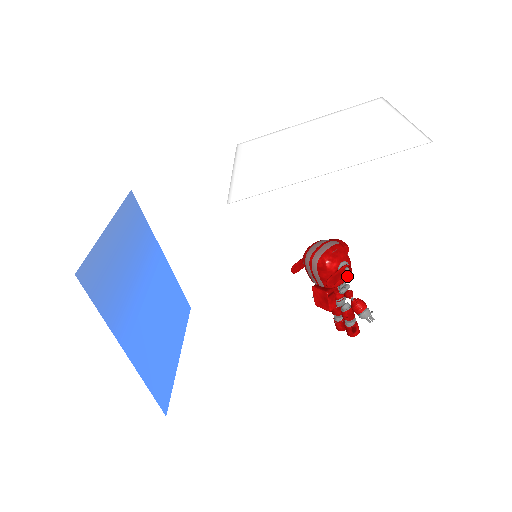
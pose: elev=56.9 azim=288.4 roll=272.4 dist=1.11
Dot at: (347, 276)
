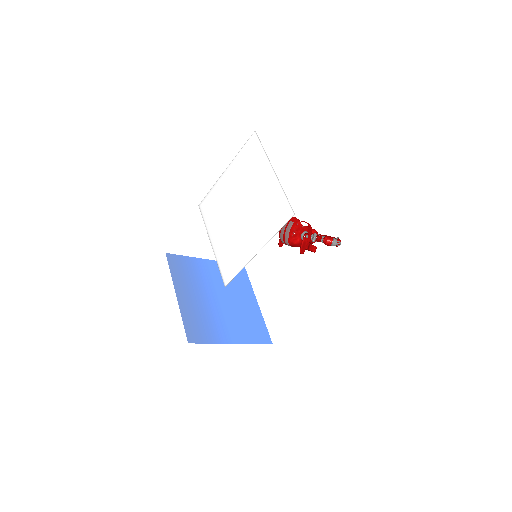
Dot at: (310, 234)
